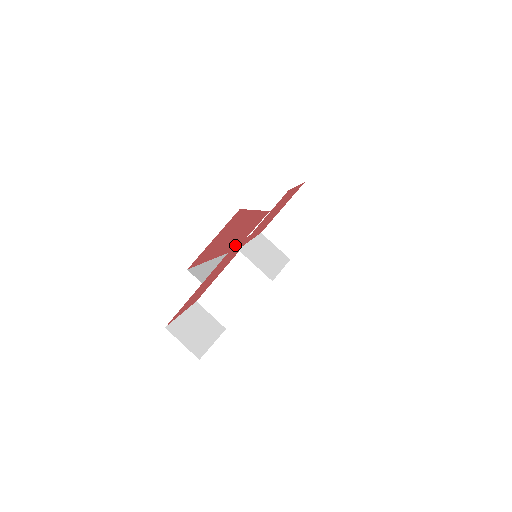
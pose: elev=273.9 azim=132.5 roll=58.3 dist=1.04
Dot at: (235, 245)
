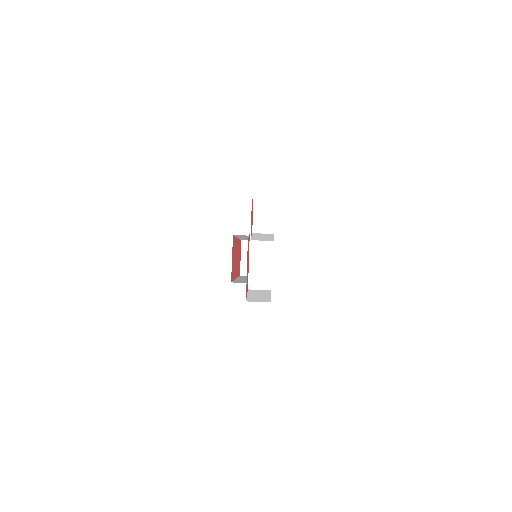
Dot at: occluded
